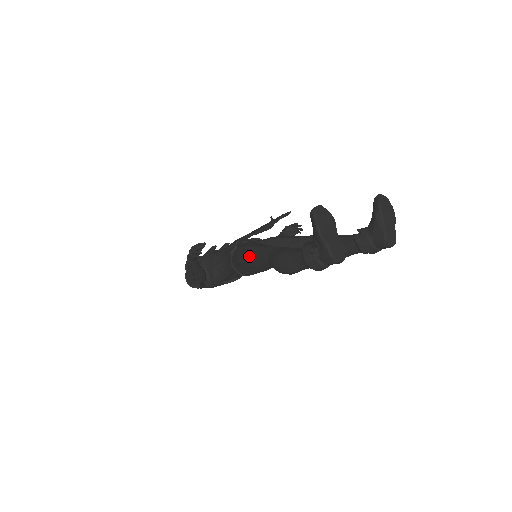
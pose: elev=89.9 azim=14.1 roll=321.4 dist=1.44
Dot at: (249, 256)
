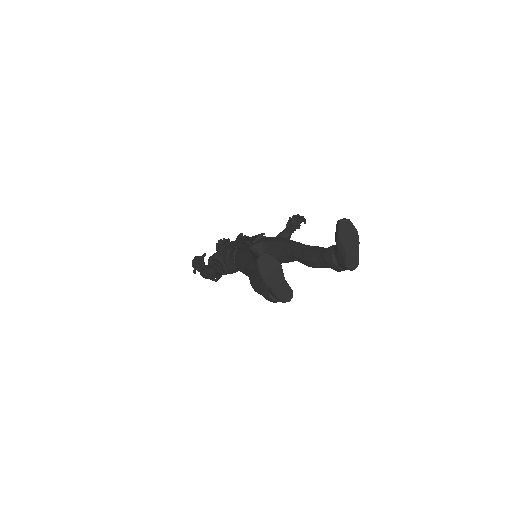
Dot at: (240, 267)
